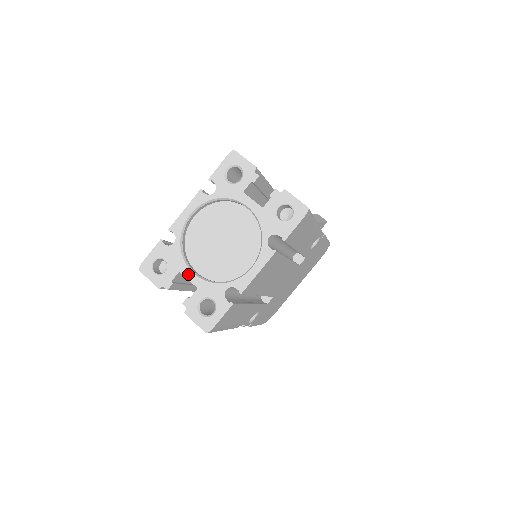
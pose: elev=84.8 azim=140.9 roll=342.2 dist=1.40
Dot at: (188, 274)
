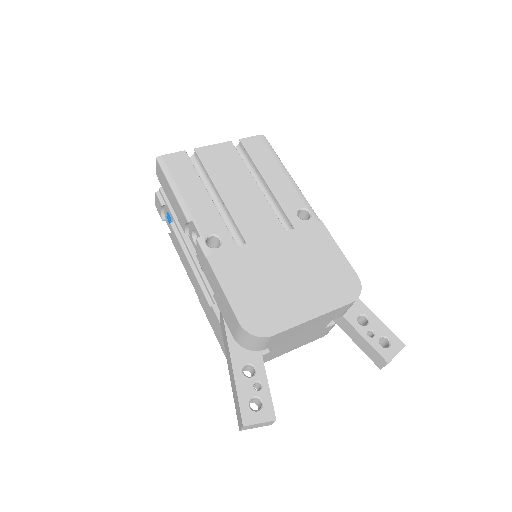
Dot at: occluded
